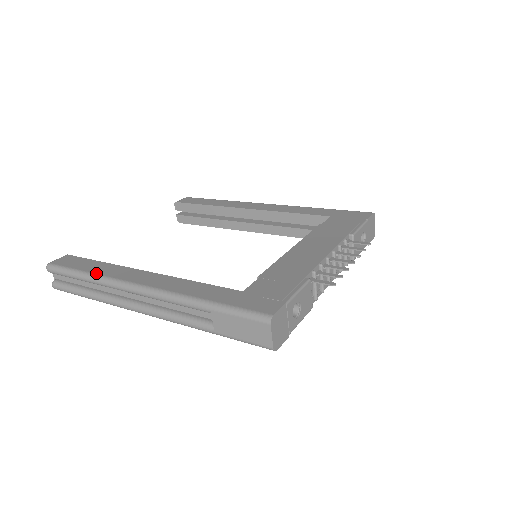
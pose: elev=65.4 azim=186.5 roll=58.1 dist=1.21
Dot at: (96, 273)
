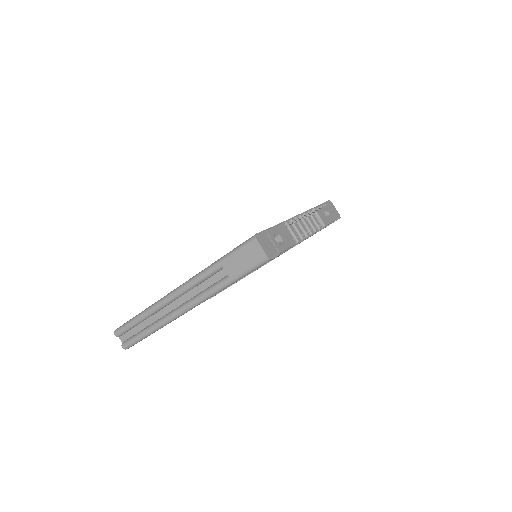
Dot at: (147, 308)
